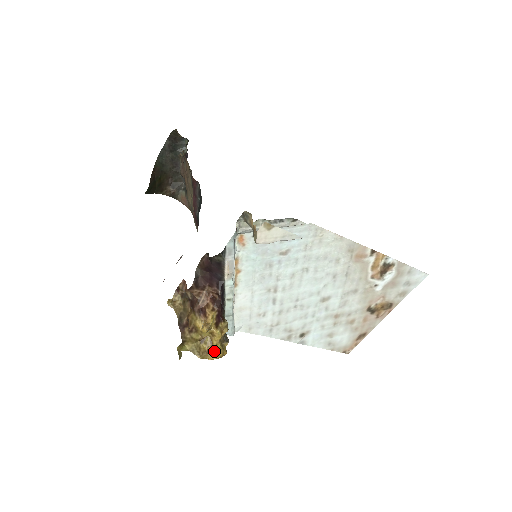
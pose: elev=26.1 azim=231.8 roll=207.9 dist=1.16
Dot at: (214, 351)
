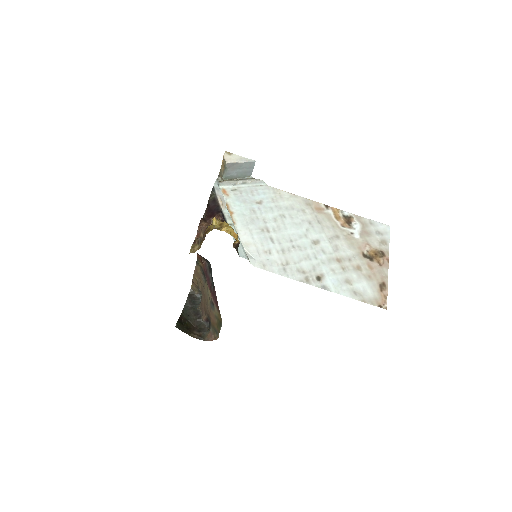
Dot at: (225, 226)
